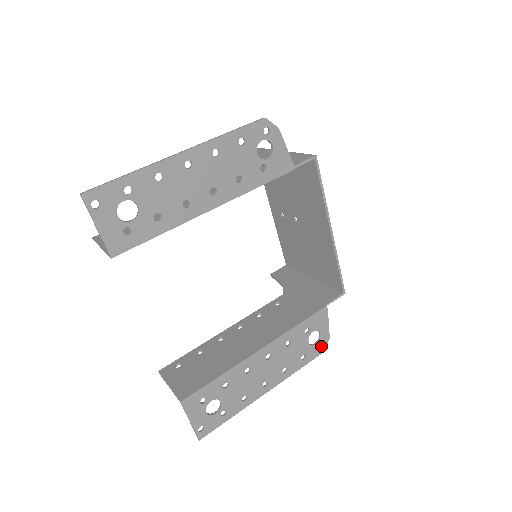
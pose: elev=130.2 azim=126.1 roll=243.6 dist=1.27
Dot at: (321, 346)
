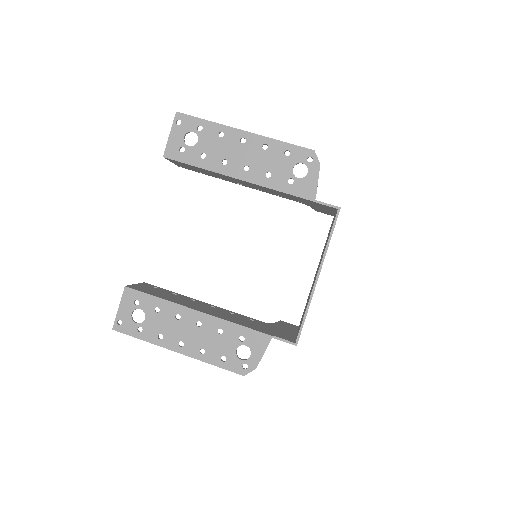
Dot at: occluded
